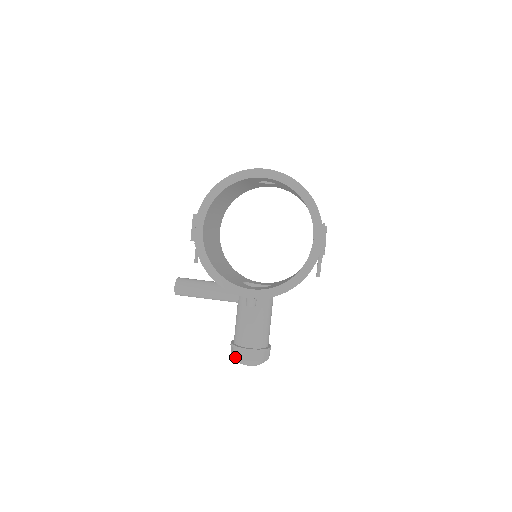
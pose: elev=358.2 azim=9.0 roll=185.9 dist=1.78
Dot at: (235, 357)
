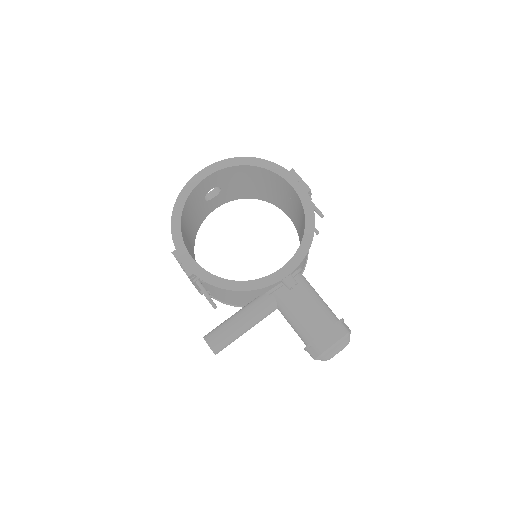
Dot at: (322, 351)
